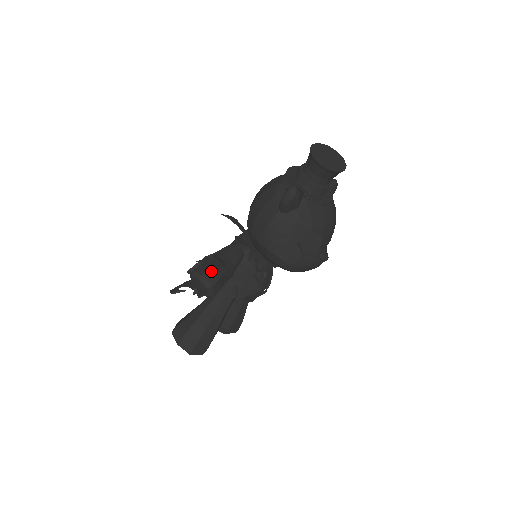
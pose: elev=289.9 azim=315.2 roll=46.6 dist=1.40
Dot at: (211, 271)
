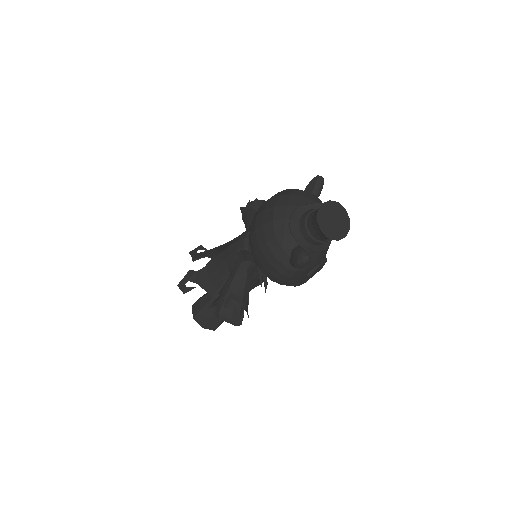
Dot at: (236, 312)
